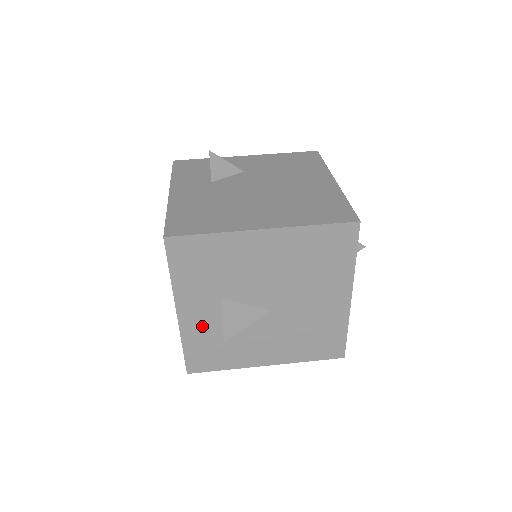
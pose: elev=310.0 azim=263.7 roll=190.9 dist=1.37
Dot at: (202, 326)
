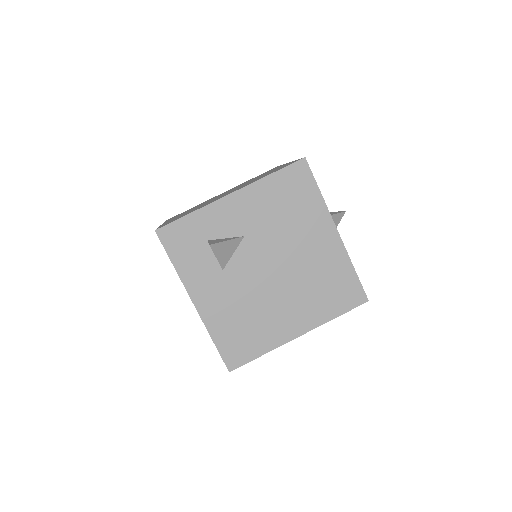
Dot at: occluded
